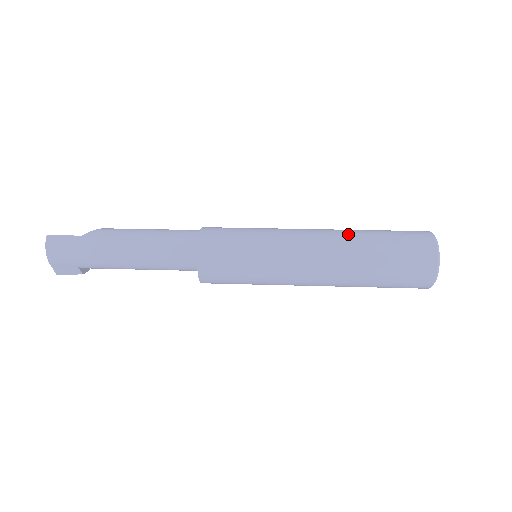
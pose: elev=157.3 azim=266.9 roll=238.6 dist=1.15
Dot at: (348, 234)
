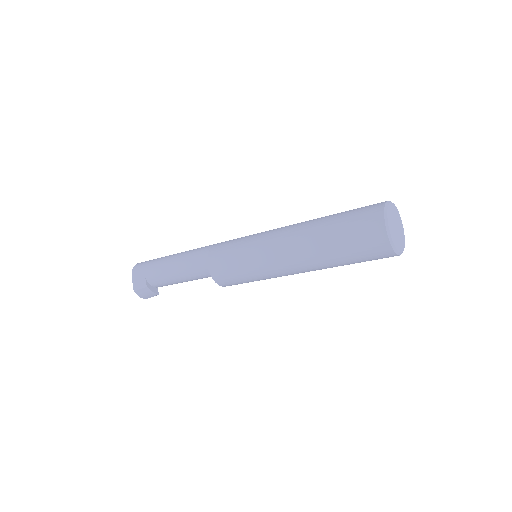
Dot at: occluded
